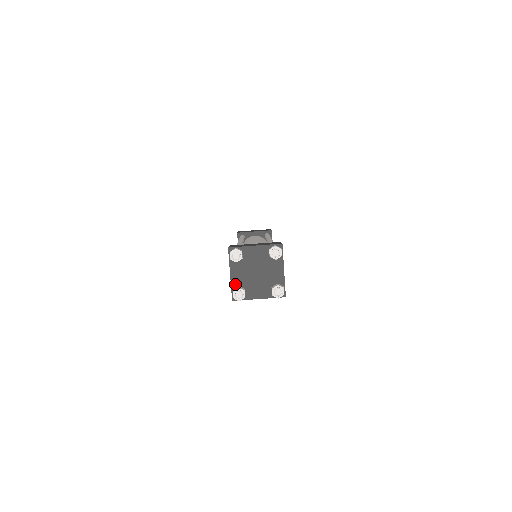
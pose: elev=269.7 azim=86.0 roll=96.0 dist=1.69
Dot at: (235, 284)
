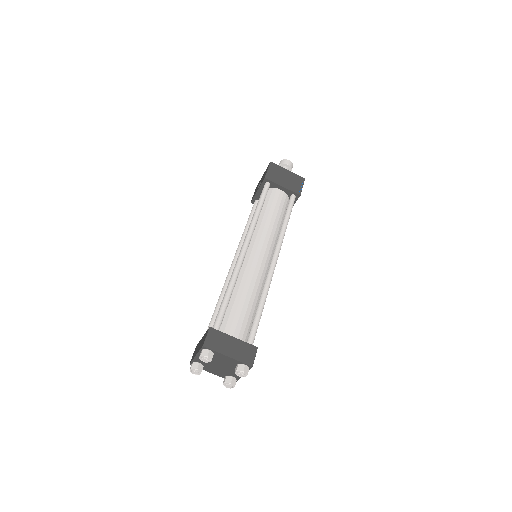
Dot at: (197, 360)
